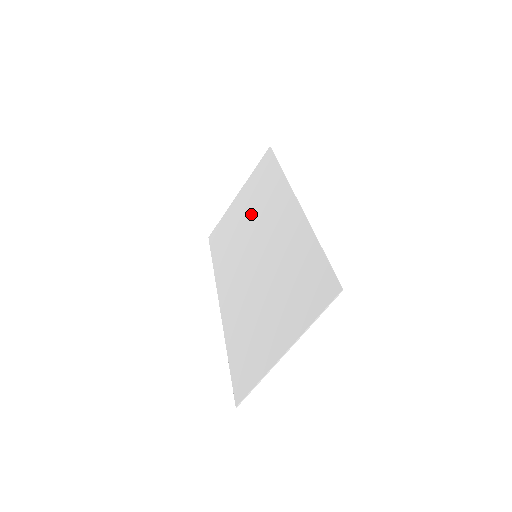
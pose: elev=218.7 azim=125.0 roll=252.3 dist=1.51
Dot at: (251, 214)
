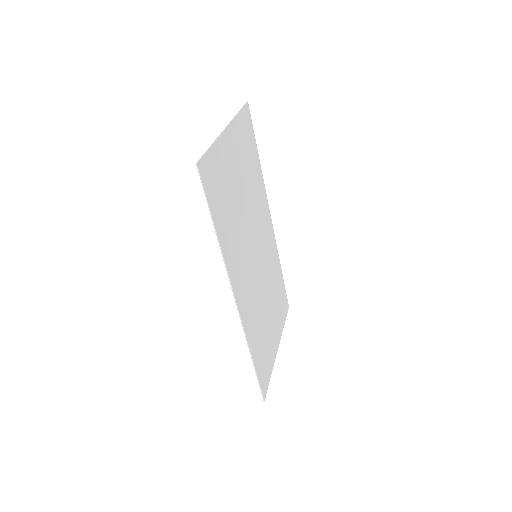
Dot at: (238, 205)
